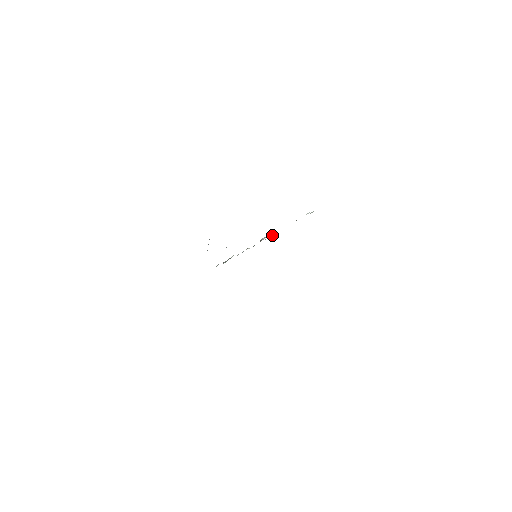
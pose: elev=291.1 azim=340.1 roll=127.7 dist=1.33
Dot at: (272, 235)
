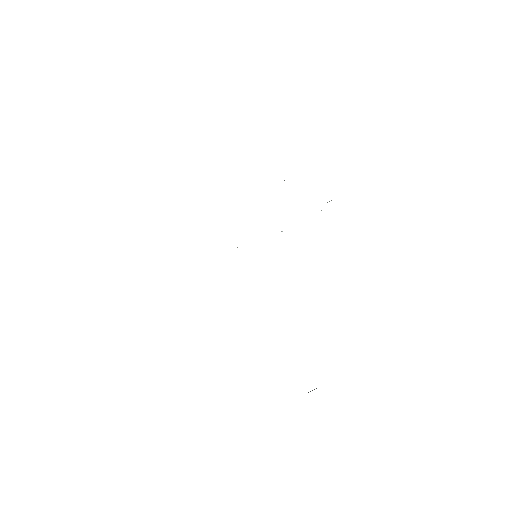
Dot at: occluded
